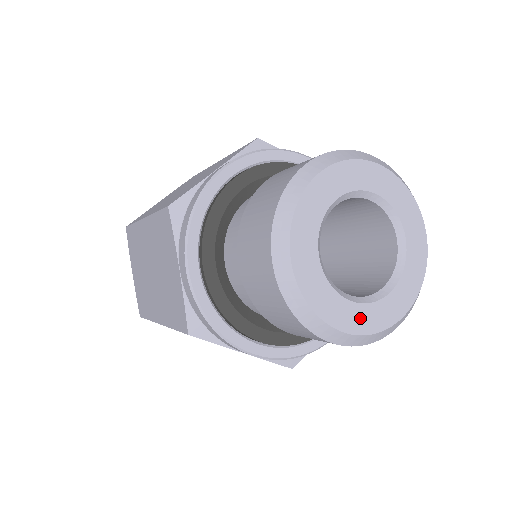
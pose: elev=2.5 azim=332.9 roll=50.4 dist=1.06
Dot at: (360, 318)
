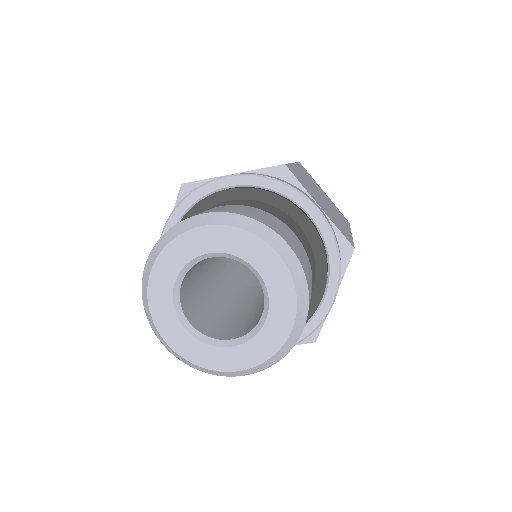
Dot at: (188, 346)
